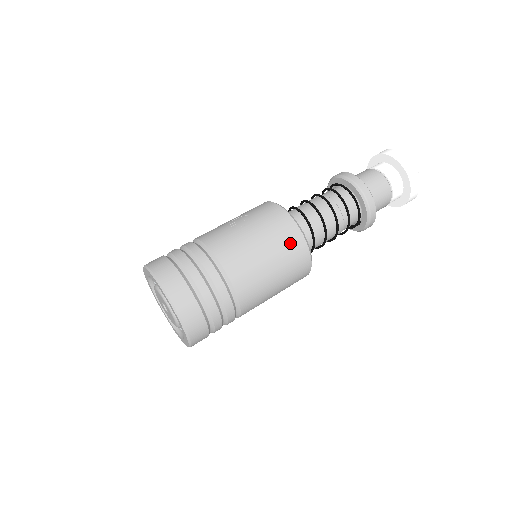
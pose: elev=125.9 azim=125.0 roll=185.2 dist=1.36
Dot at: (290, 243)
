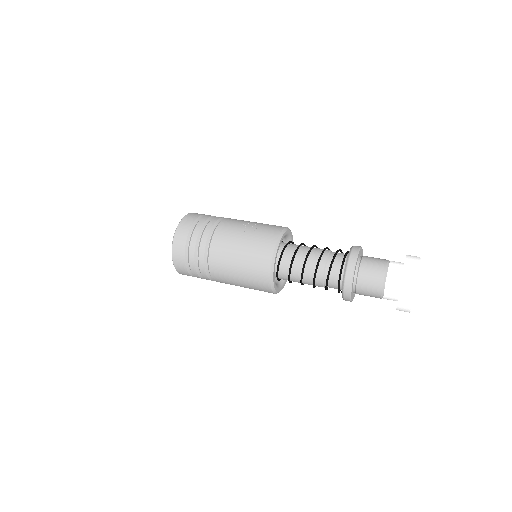
Dot at: (259, 264)
